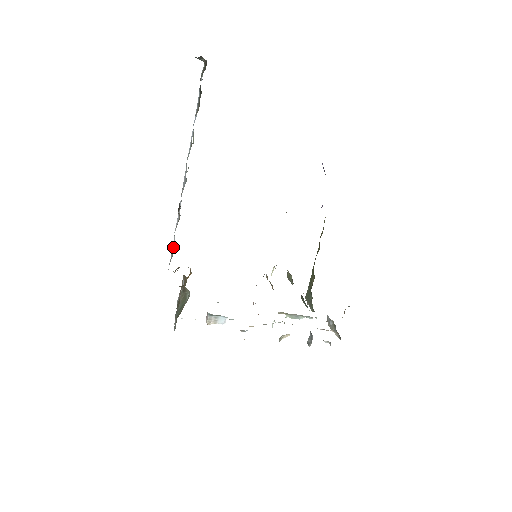
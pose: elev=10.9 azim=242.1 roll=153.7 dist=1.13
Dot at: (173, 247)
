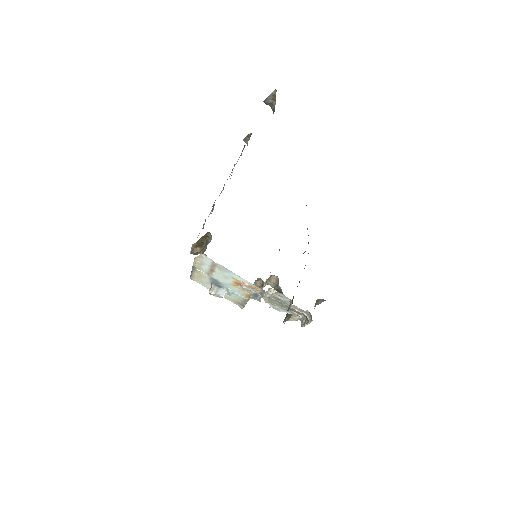
Dot at: occluded
